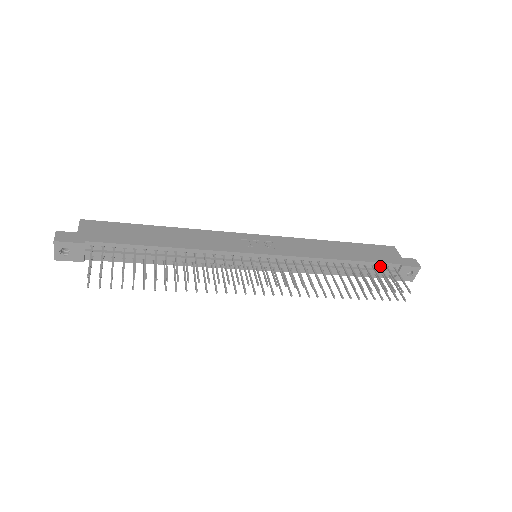
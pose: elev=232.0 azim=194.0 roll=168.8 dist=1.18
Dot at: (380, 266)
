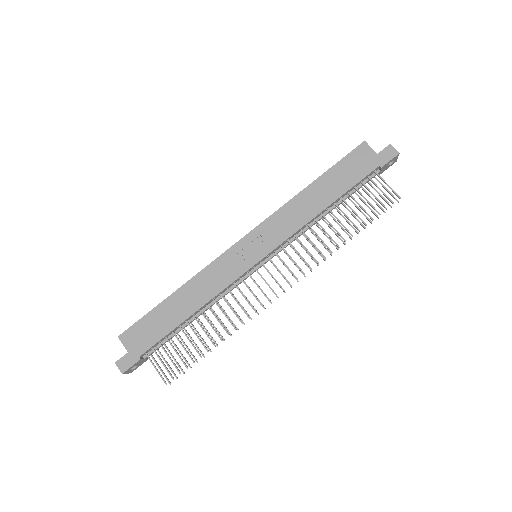
Dot at: (361, 182)
